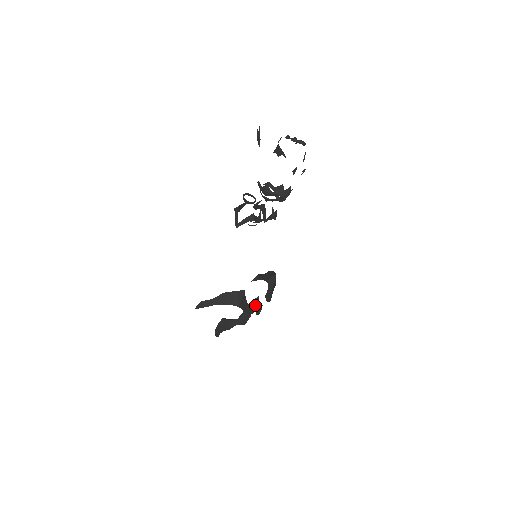
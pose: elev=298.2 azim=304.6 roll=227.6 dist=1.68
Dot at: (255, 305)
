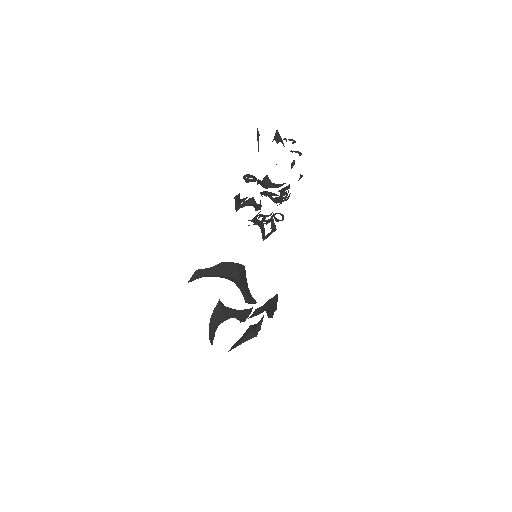
Dot at: (255, 326)
